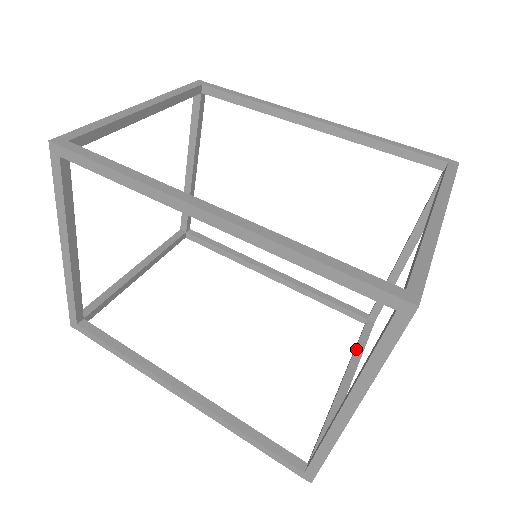
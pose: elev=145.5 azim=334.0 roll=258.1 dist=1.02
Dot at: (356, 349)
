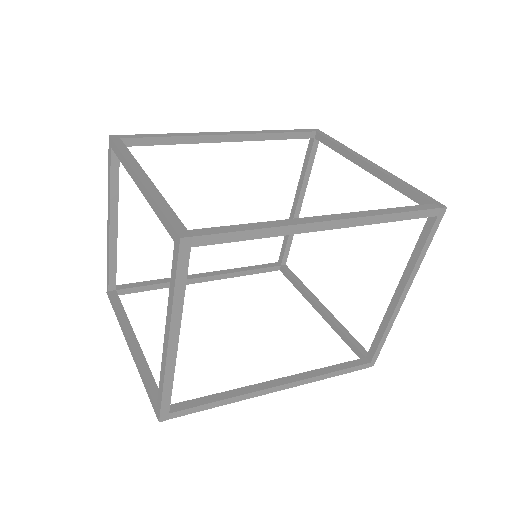
Dot at: (300, 286)
